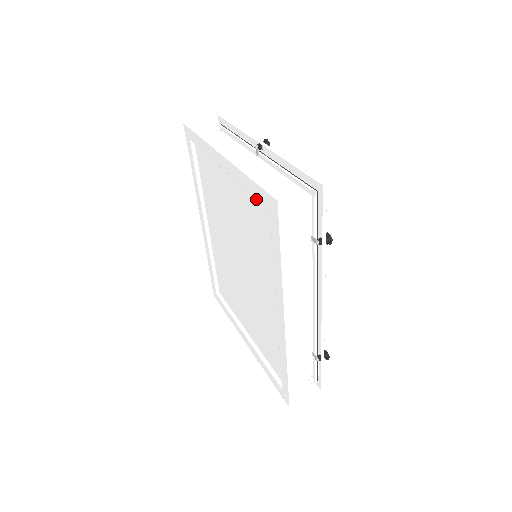
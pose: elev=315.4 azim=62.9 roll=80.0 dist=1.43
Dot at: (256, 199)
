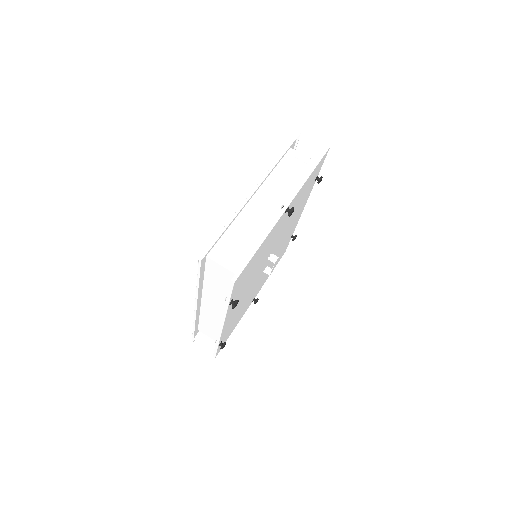
Dot at: occluded
